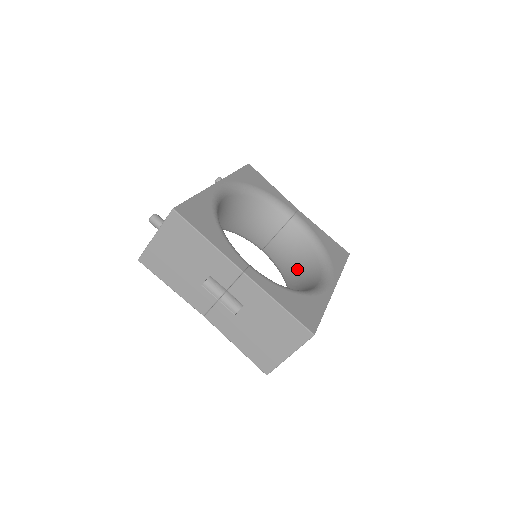
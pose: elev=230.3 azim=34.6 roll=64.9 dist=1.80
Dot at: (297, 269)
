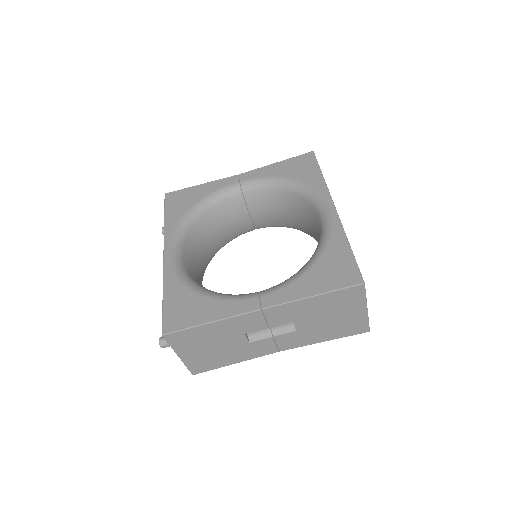
Dot at: (294, 217)
